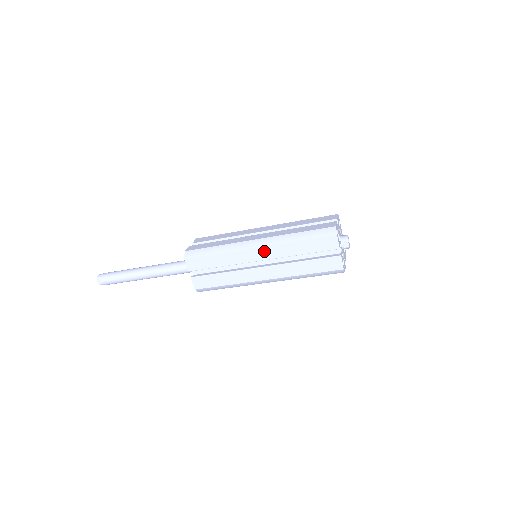
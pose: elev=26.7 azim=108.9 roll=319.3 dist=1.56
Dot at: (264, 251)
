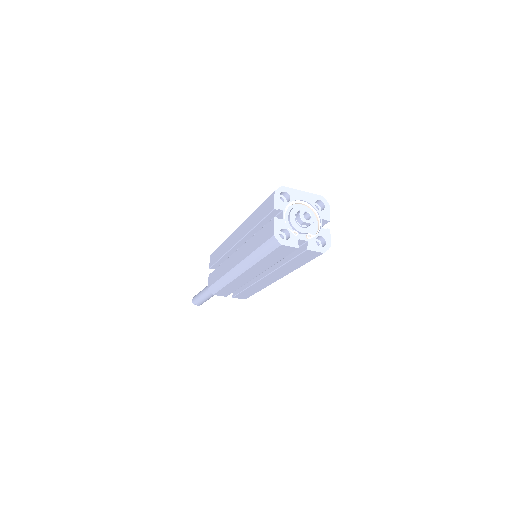
Dot at: (249, 273)
